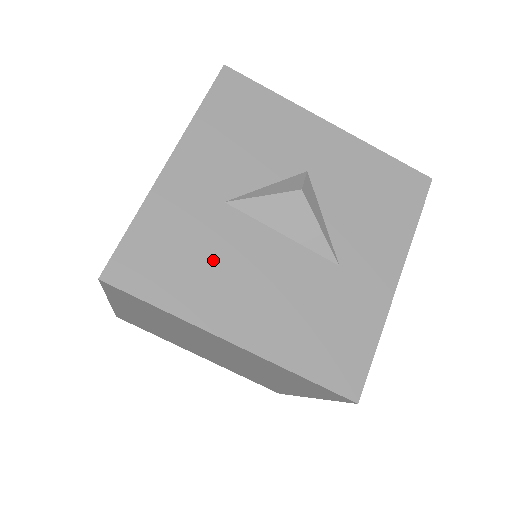
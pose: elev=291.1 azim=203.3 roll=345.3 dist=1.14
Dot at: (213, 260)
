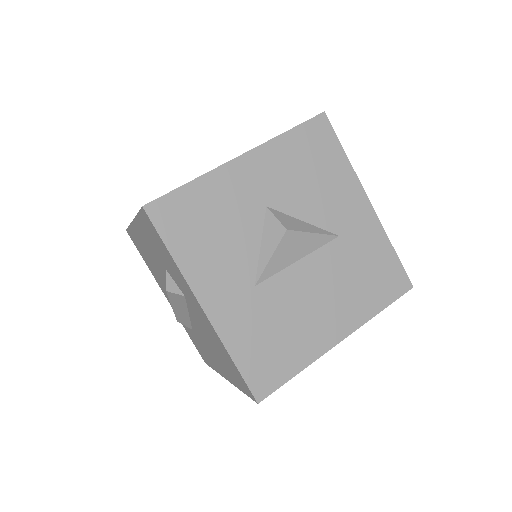
Dot at: (288, 321)
